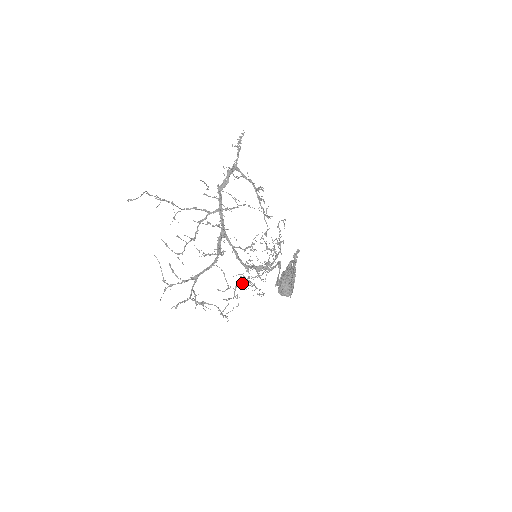
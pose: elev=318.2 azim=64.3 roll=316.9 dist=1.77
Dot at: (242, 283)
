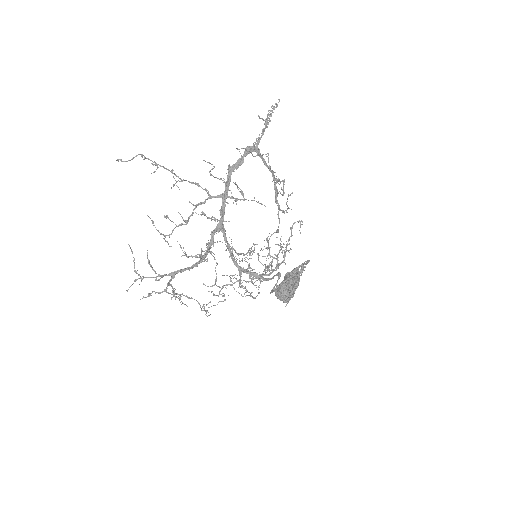
Dot at: (231, 284)
